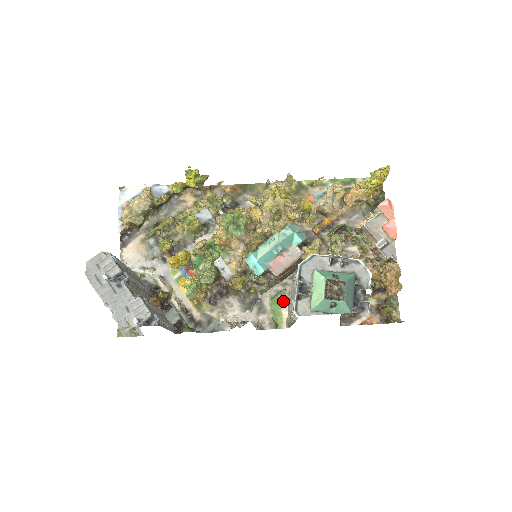
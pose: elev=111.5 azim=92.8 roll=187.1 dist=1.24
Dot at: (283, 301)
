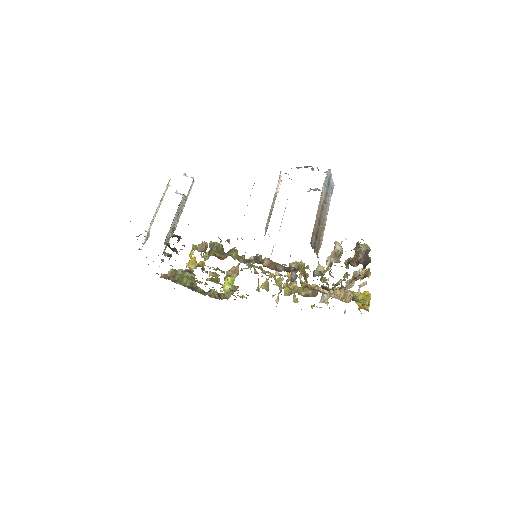
Dot at: occluded
